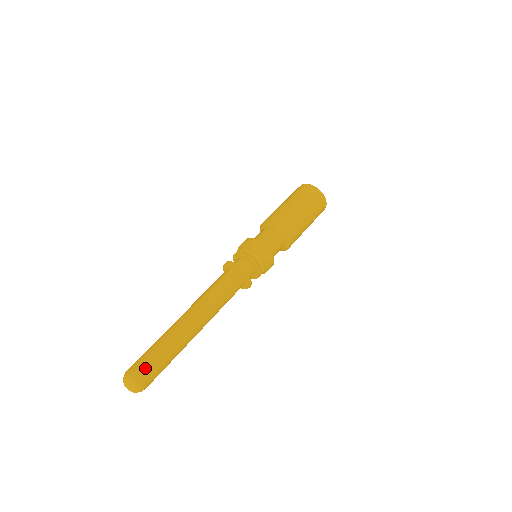
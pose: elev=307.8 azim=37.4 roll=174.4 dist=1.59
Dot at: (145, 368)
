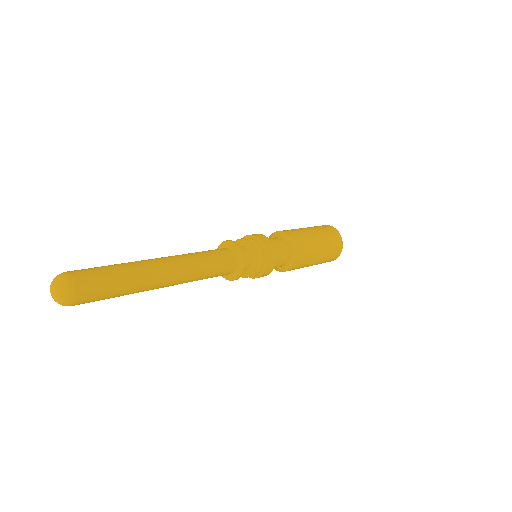
Dot at: (90, 285)
